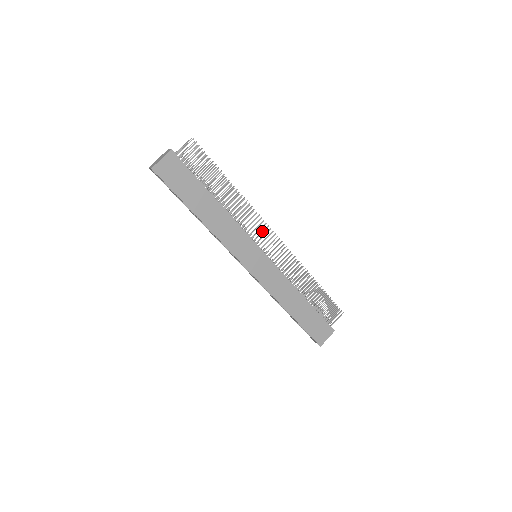
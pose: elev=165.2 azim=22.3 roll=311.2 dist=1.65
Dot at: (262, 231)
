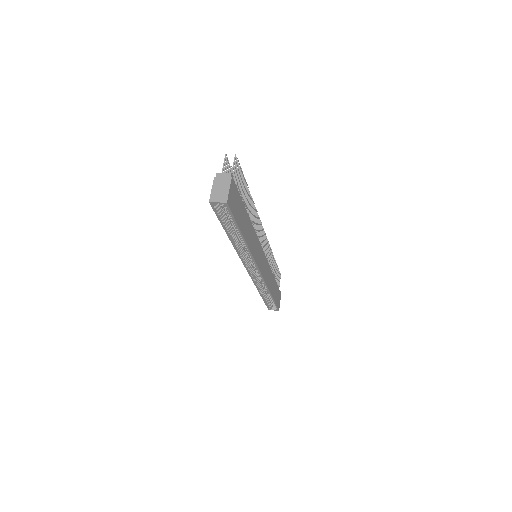
Dot at: (260, 230)
